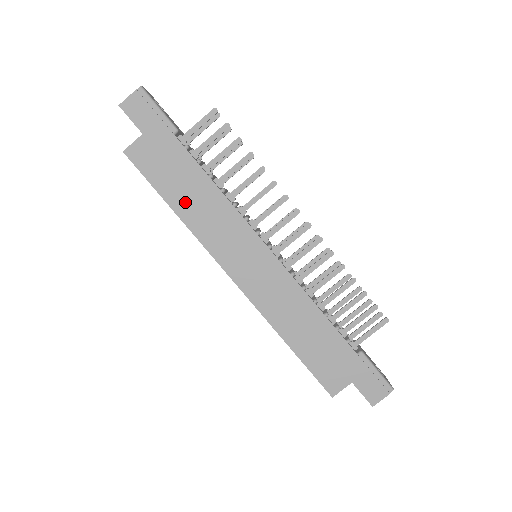
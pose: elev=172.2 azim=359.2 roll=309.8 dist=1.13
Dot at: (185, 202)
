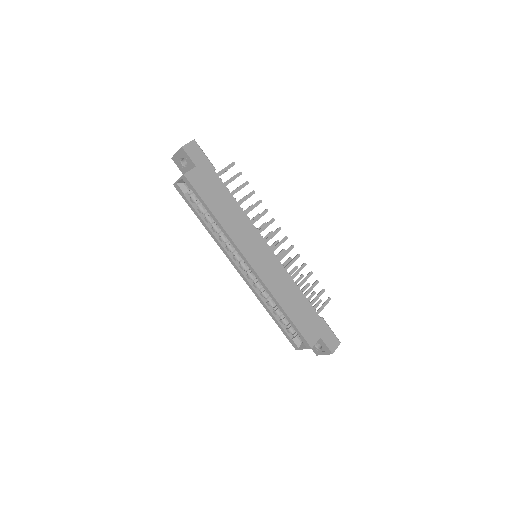
Dot at: (222, 212)
